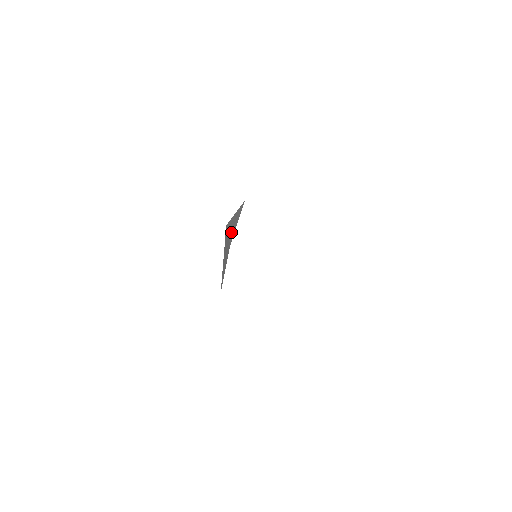
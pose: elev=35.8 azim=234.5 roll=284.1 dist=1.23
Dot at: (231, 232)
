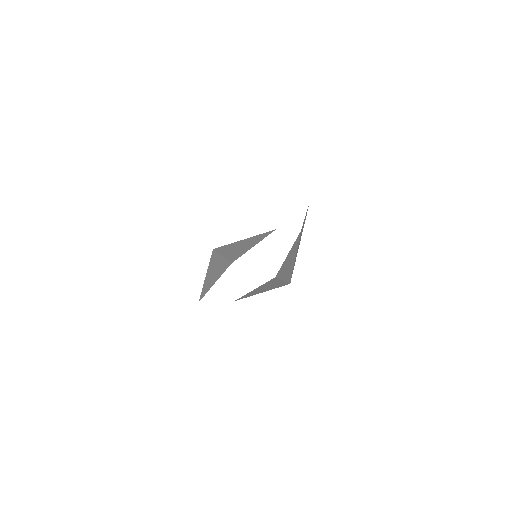
Dot at: occluded
